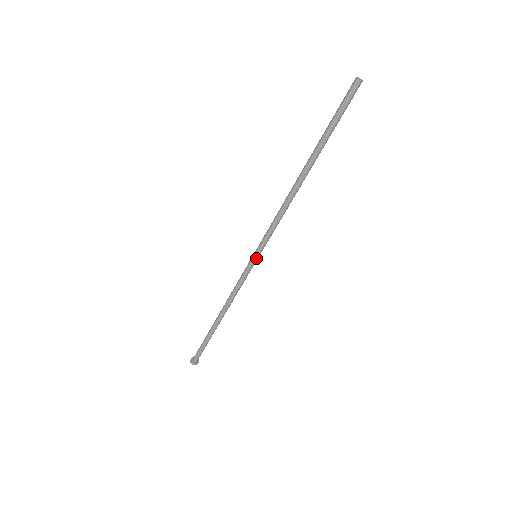
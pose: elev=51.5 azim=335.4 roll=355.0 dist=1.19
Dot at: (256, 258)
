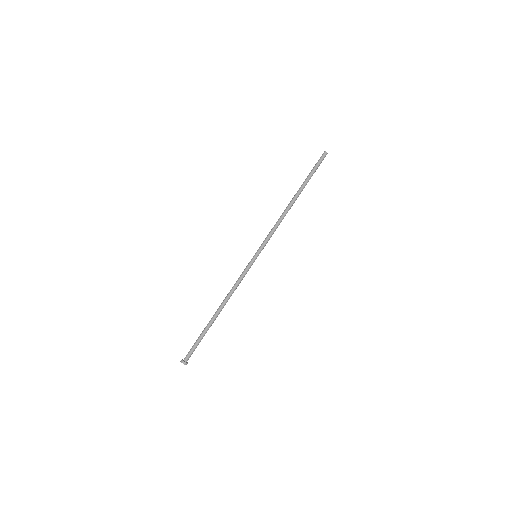
Dot at: (255, 255)
